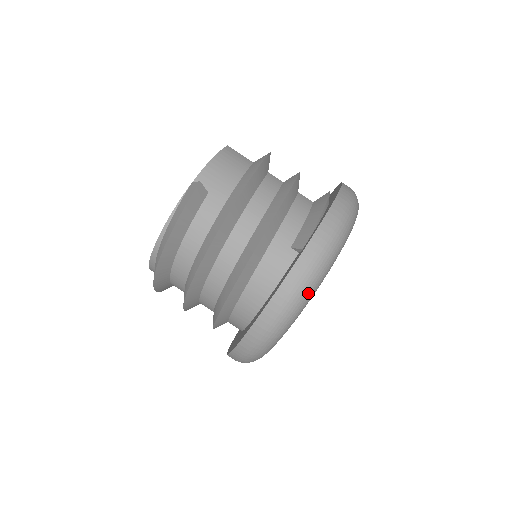
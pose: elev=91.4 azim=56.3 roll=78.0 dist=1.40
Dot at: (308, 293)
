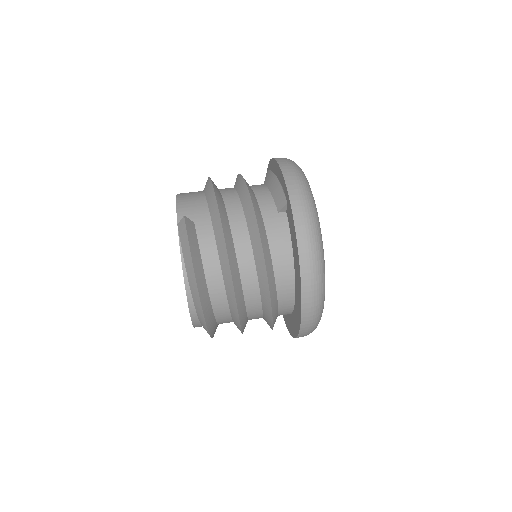
Dot at: (316, 224)
